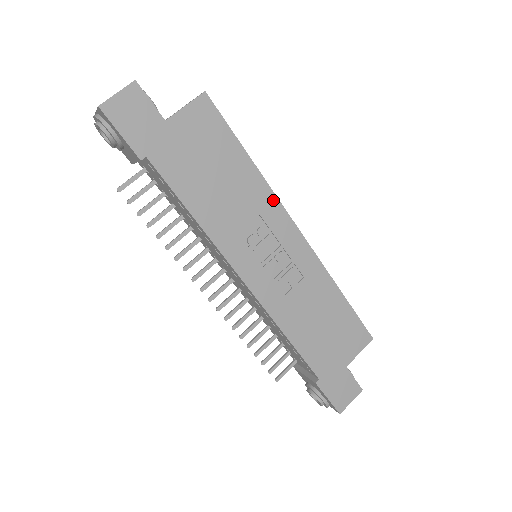
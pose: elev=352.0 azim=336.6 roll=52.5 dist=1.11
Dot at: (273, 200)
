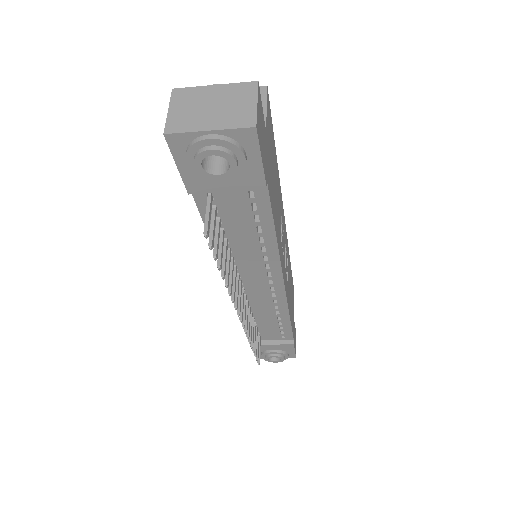
Dot at: (281, 195)
